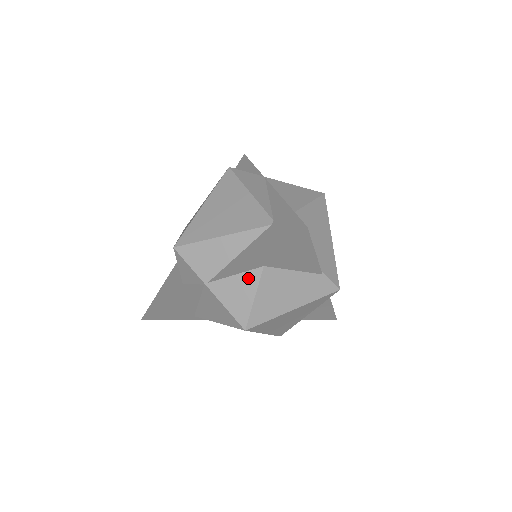
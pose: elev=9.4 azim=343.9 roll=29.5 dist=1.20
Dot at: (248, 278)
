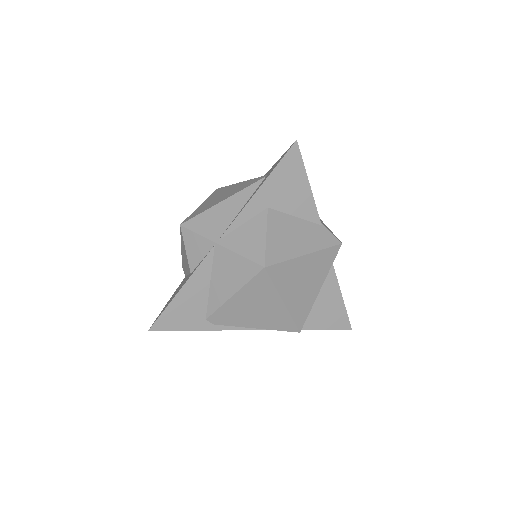
Dot at: (256, 222)
